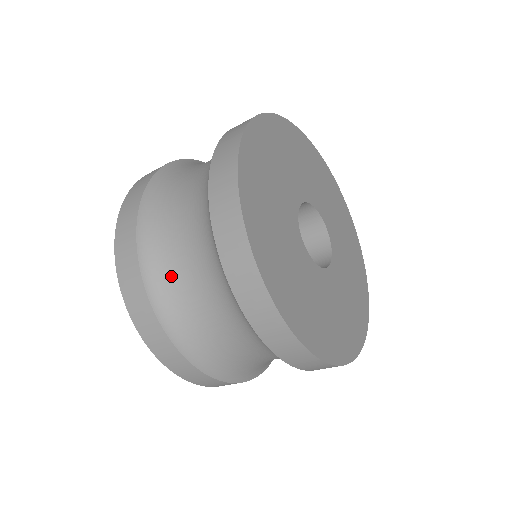
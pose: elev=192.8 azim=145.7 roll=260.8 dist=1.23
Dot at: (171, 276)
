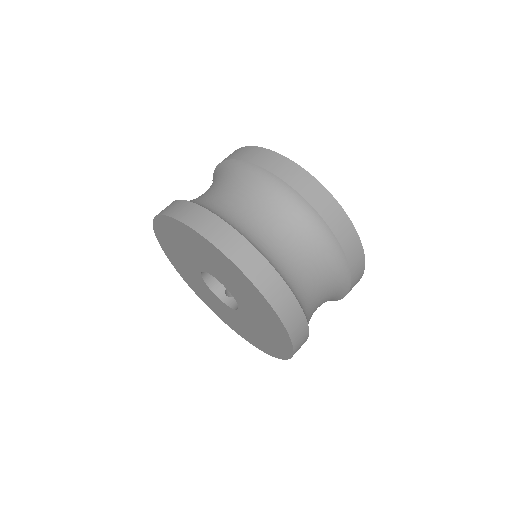
Dot at: (264, 238)
